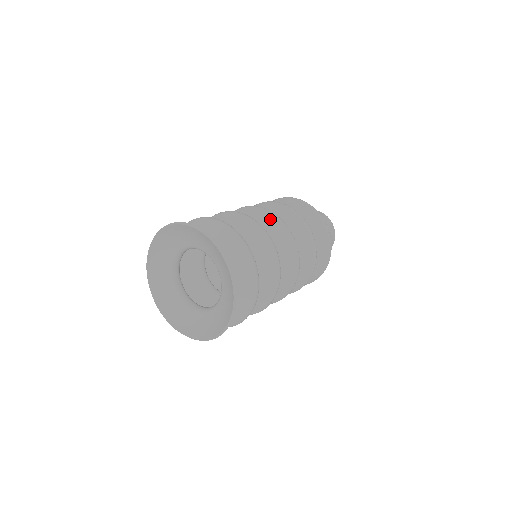
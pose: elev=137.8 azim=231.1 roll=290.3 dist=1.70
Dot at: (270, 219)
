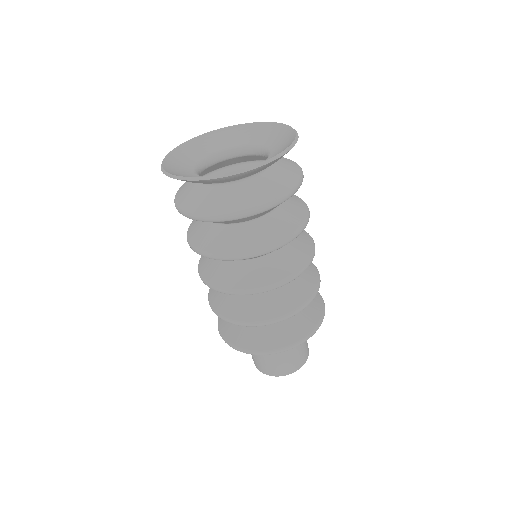
Dot at: occluded
